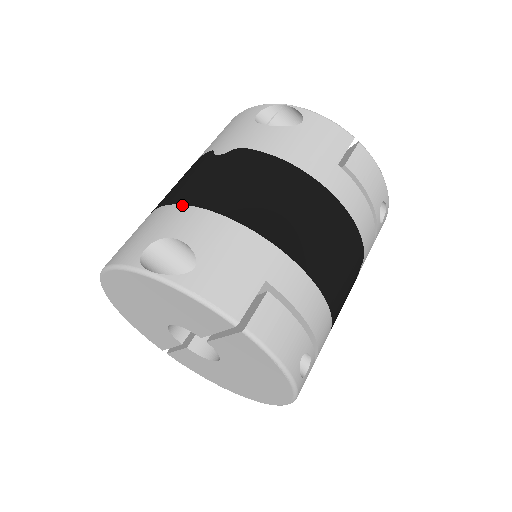
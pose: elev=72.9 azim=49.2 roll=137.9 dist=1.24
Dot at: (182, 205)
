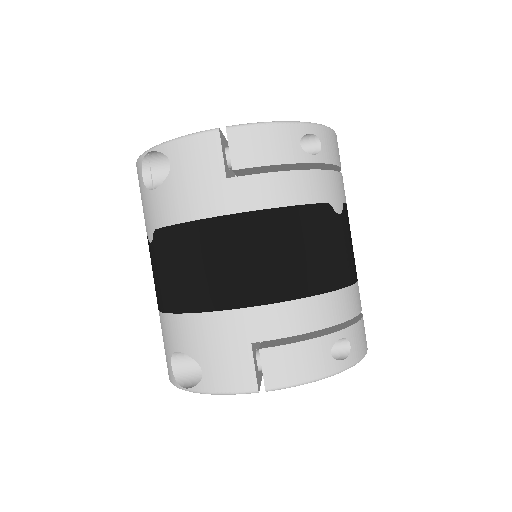
Dot at: (163, 314)
